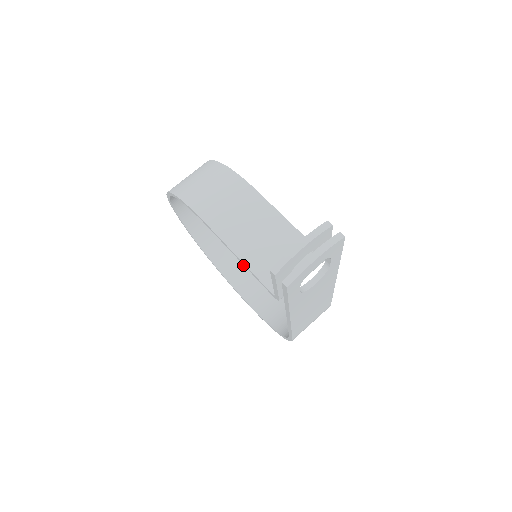
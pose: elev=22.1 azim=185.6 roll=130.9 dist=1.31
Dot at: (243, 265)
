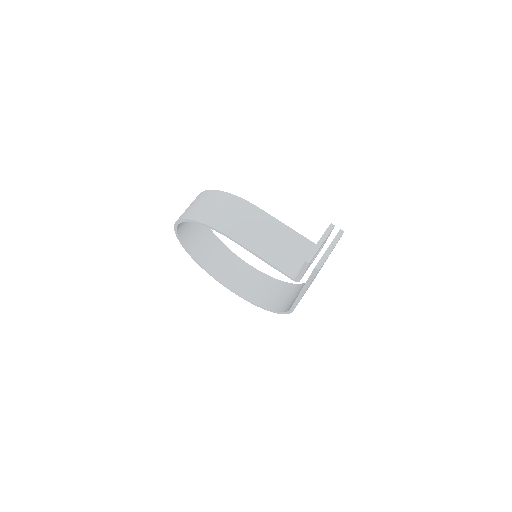
Dot at: (228, 266)
